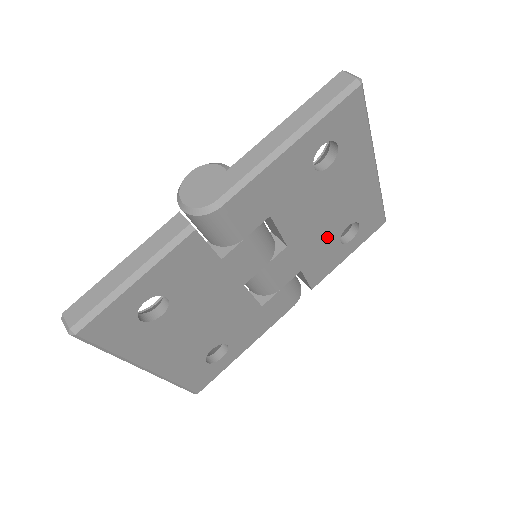
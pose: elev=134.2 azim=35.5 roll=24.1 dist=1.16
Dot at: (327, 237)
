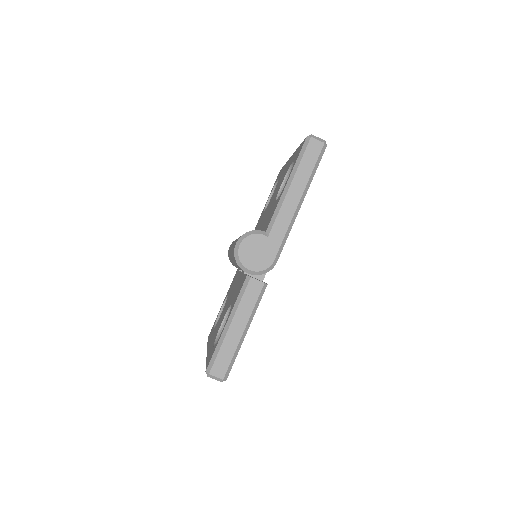
Dot at: occluded
